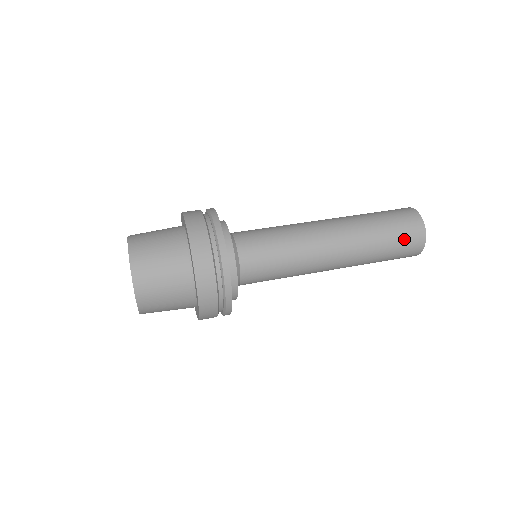
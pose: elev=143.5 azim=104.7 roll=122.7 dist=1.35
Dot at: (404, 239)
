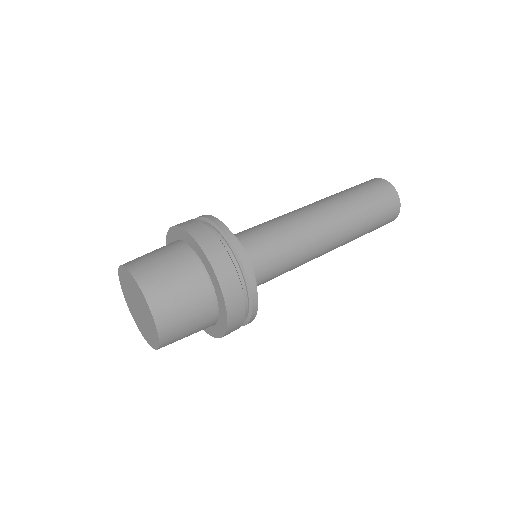
Dot at: (383, 203)
